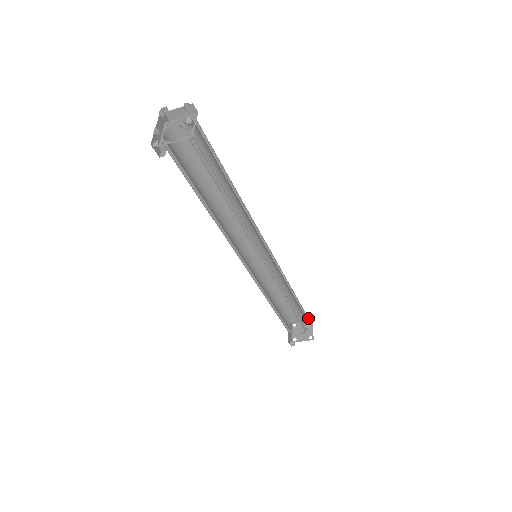
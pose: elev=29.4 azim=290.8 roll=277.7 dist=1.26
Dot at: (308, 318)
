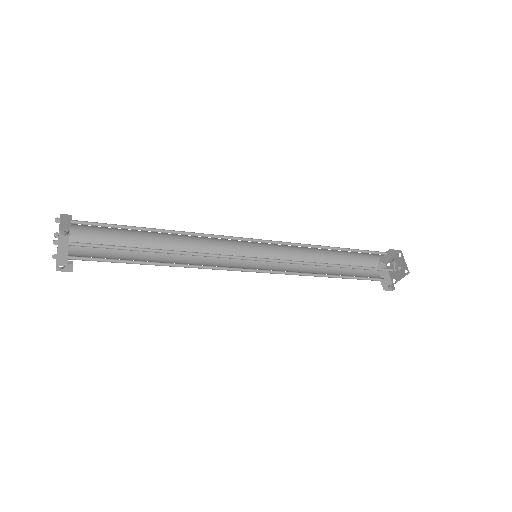
Dot at: (394, 252)
